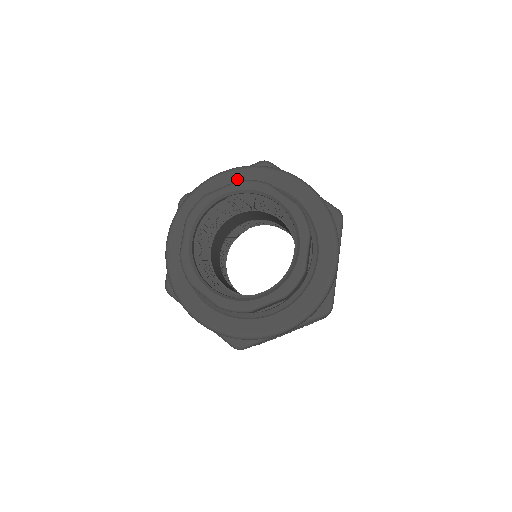
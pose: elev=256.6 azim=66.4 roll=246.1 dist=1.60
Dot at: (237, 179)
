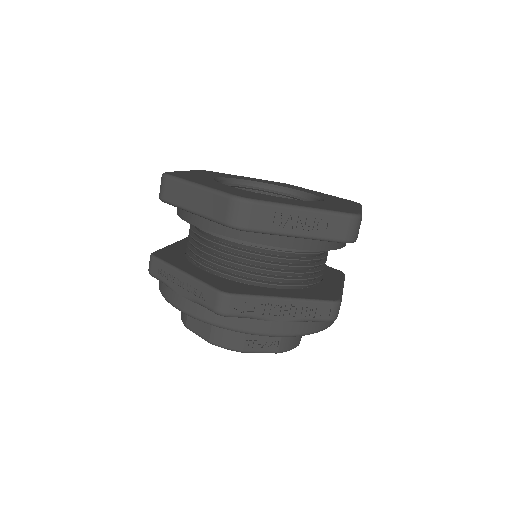
Dot at: occluded
